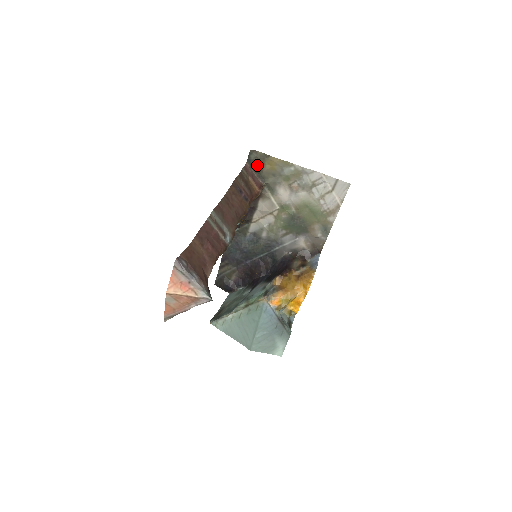
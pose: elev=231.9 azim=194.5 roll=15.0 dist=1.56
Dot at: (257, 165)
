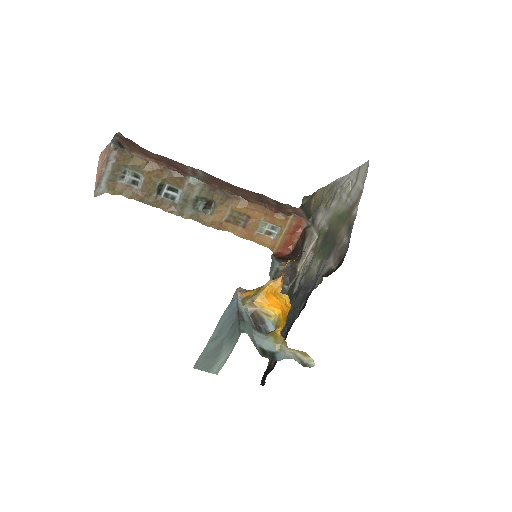
Dot at: (307, 207)
